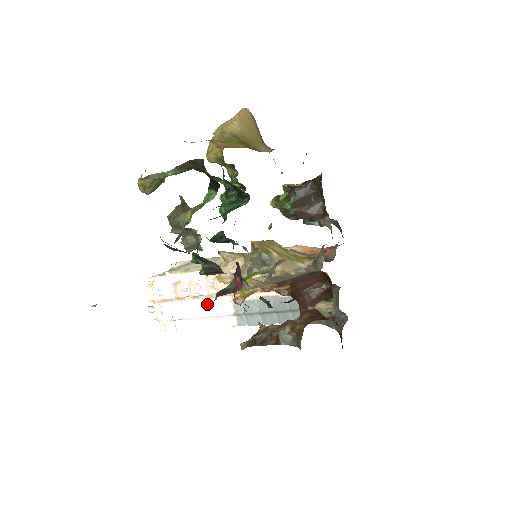
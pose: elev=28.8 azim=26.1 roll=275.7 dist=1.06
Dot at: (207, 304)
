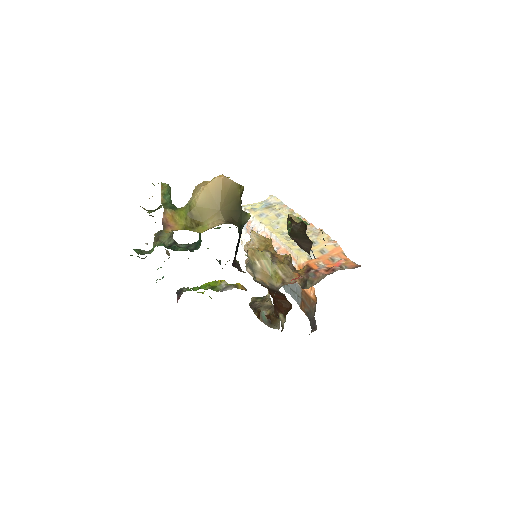
Dot at: occluded
